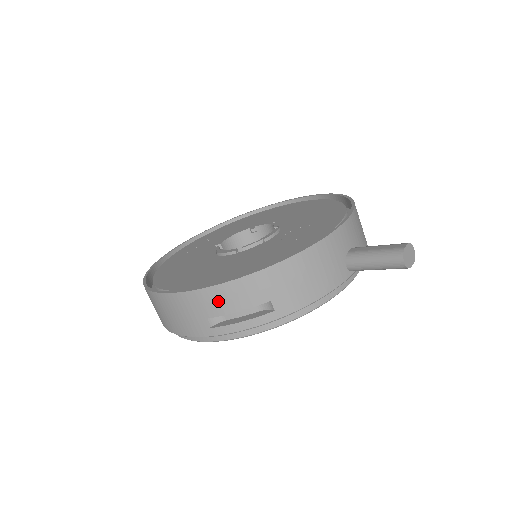
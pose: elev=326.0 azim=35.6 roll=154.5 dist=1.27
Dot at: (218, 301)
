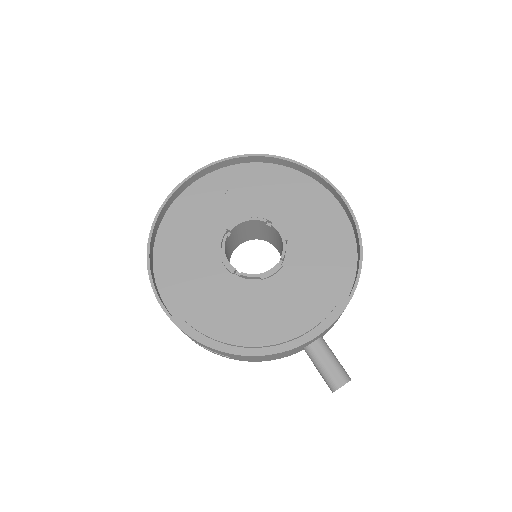
Dot at: occluded
